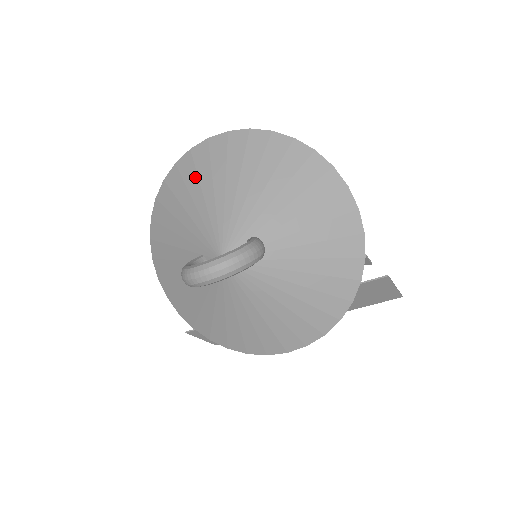
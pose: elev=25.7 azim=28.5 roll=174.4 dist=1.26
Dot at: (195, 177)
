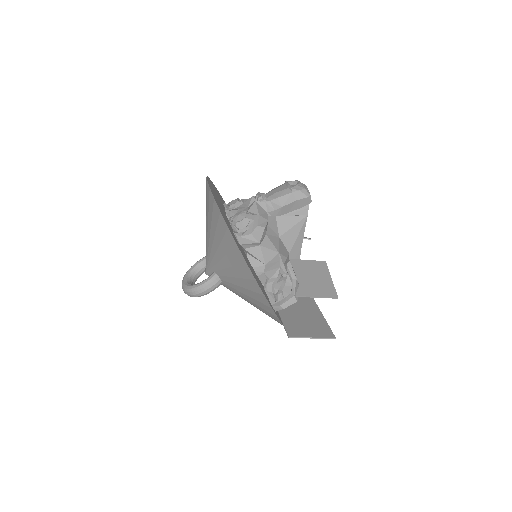
Dot at: occluded
